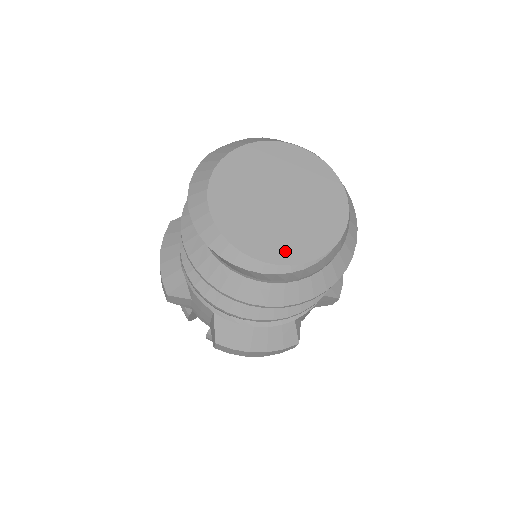
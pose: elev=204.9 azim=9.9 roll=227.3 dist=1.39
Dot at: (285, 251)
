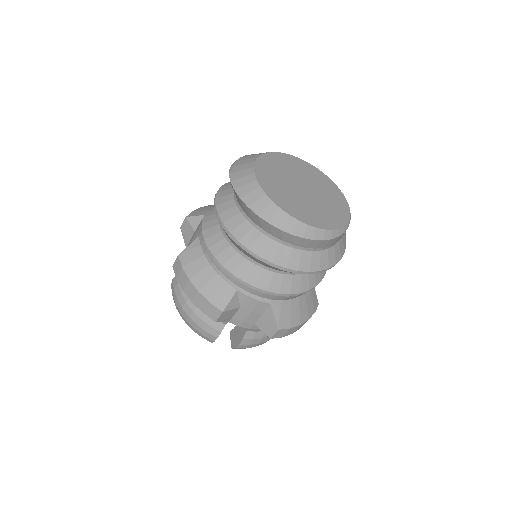
Dot at: (334, 219)
